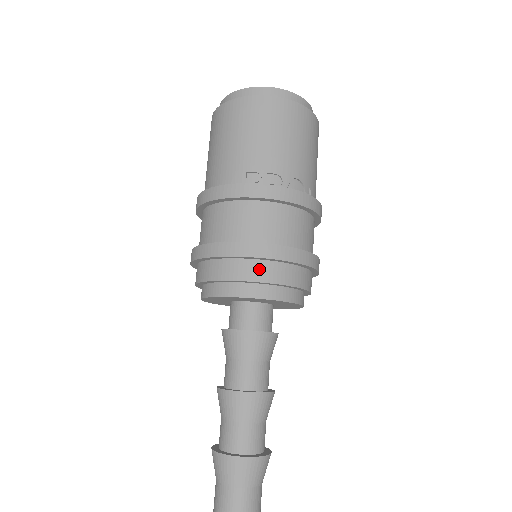
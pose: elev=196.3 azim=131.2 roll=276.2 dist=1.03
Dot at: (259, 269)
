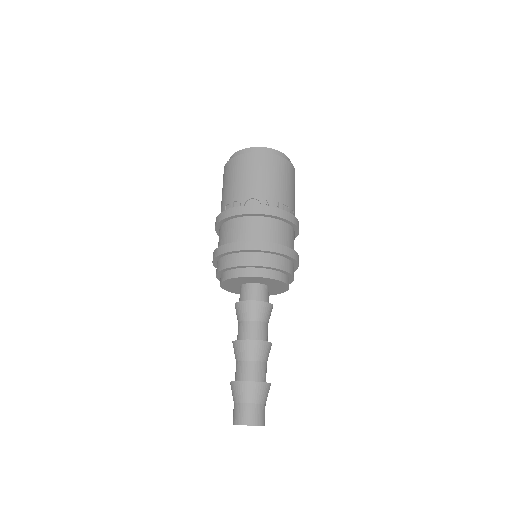
Dot at: (229, 260)
